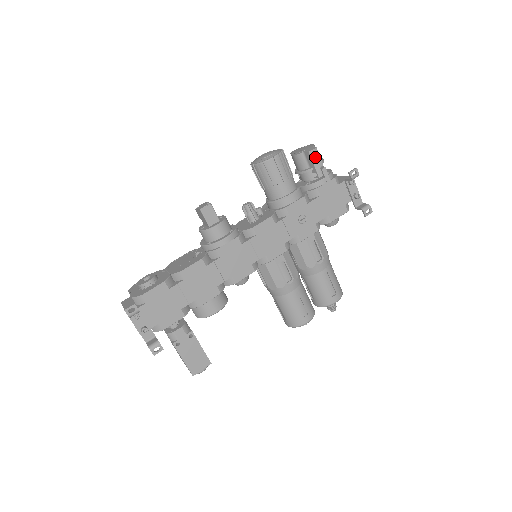
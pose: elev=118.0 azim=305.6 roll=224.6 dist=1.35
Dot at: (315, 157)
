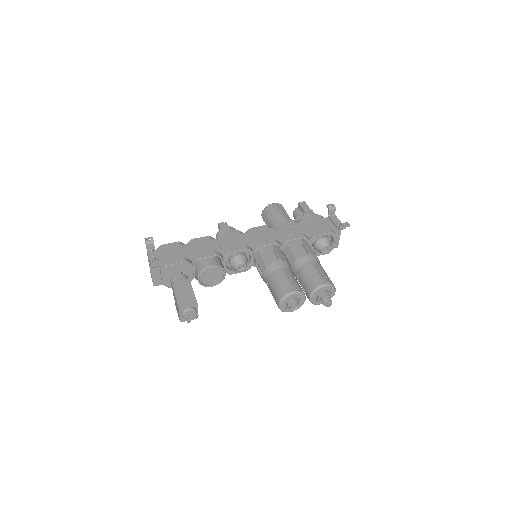
Dot at: (303, 205)
